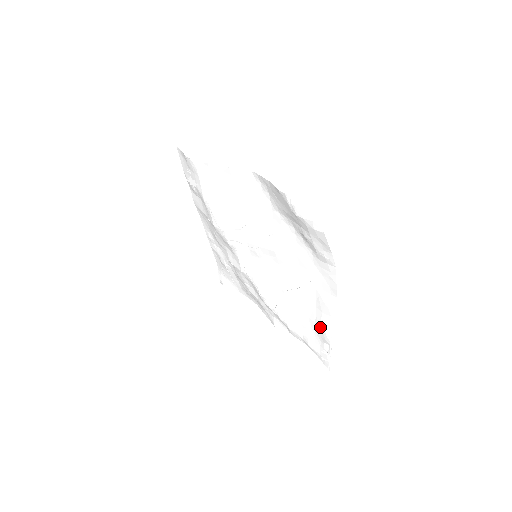
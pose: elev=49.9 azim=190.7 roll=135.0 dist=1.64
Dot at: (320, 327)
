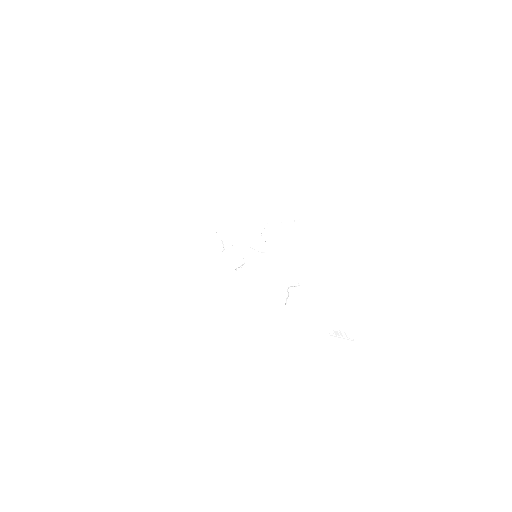
Dot at: occluded
